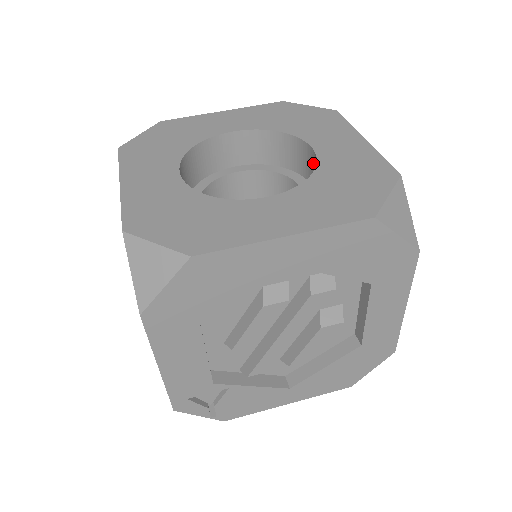
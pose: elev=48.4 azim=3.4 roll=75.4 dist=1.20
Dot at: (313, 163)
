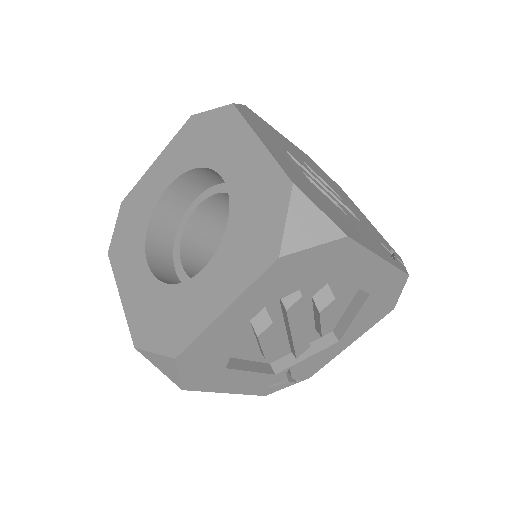
Dot at: occluded
